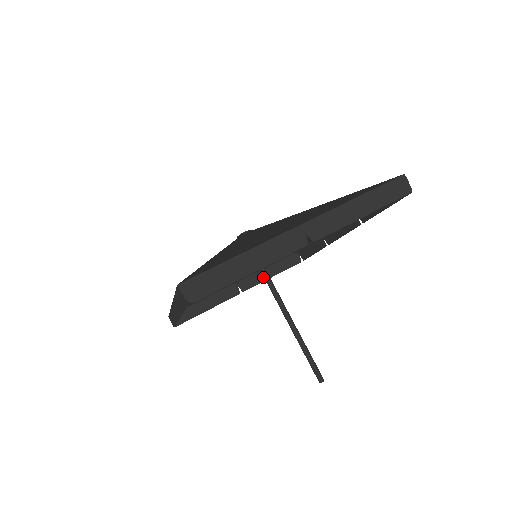
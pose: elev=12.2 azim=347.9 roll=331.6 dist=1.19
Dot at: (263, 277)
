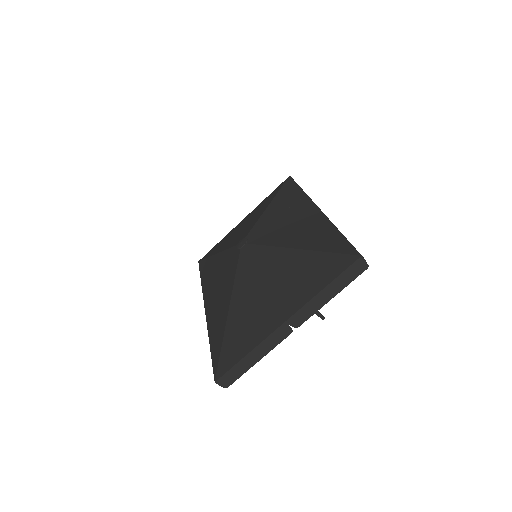
Dot at: occluded
